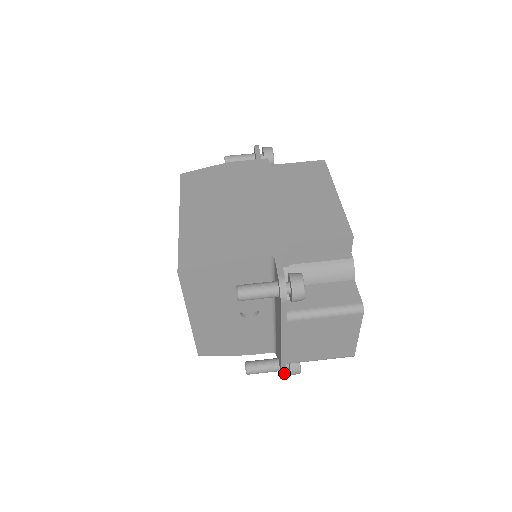
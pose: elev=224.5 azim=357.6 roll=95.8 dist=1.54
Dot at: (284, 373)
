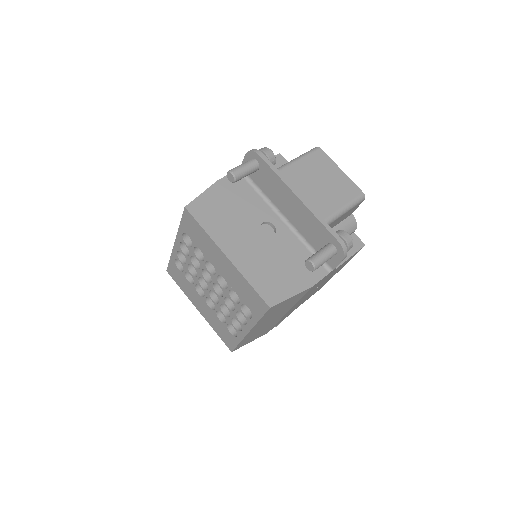
Dot at: (335, 235)
